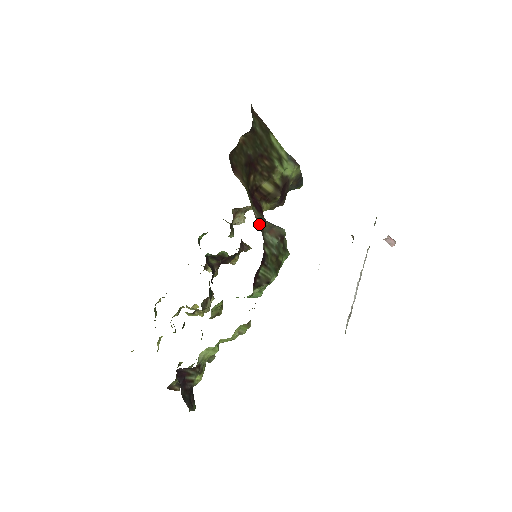
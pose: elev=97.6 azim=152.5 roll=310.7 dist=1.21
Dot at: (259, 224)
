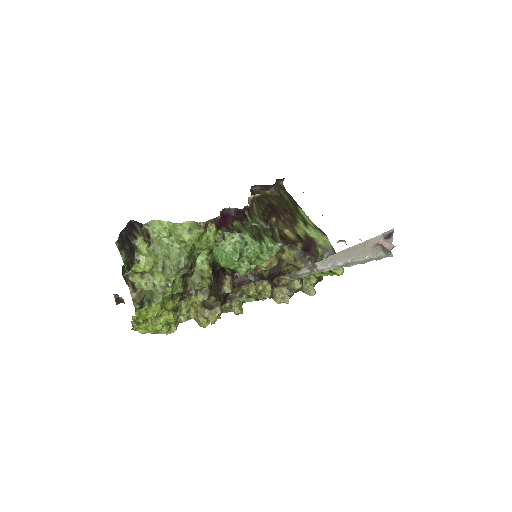
Dot at: (254, 213)
